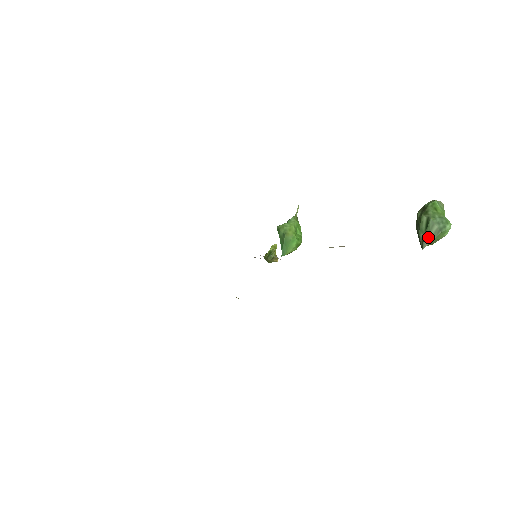
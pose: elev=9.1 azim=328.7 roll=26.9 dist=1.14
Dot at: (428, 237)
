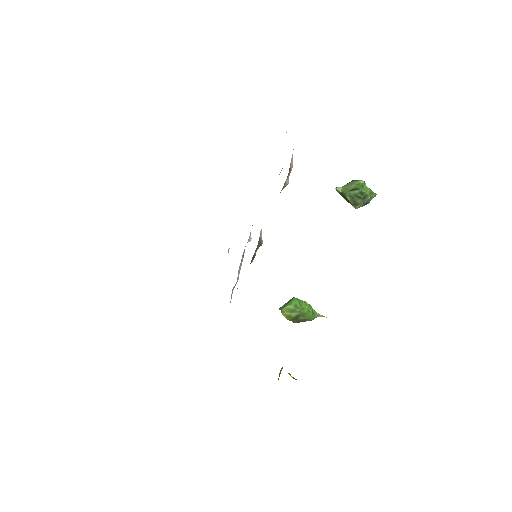
Dot at: (344, 186)
